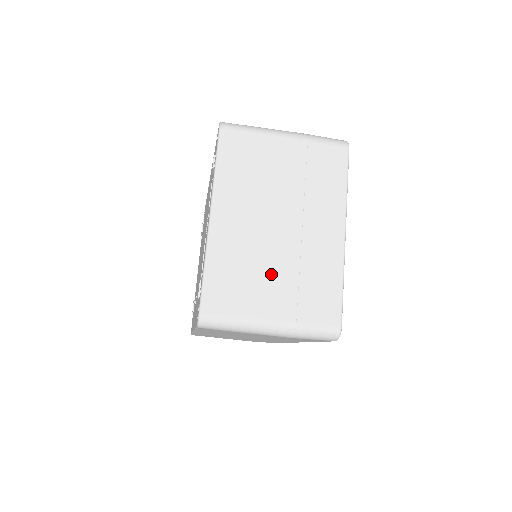
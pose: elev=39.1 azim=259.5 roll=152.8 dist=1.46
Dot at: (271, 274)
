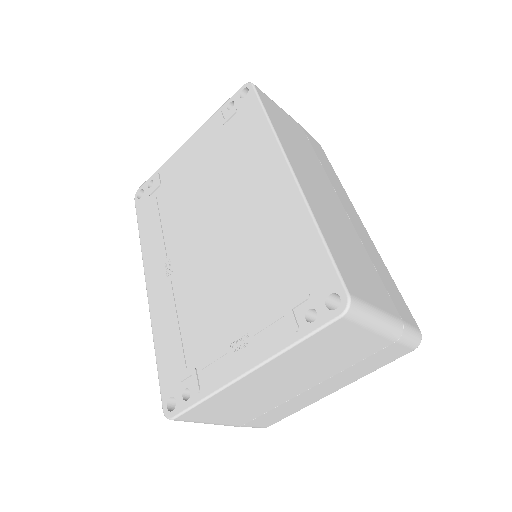
Dot at: (255, 406)
